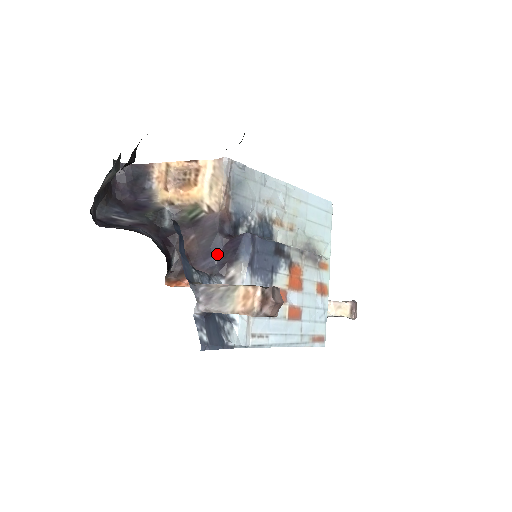
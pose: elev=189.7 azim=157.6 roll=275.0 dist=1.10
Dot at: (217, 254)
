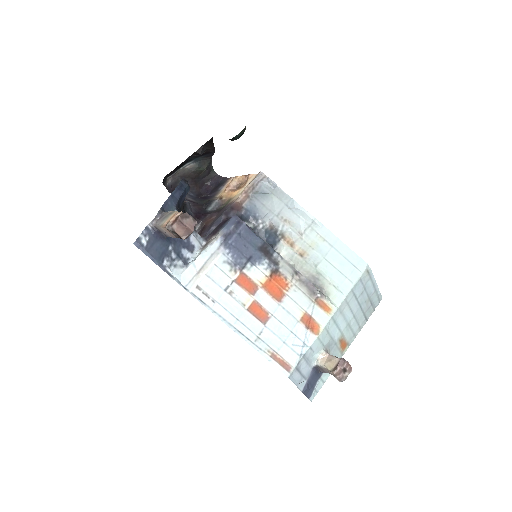
Dot at: (214, 227)
